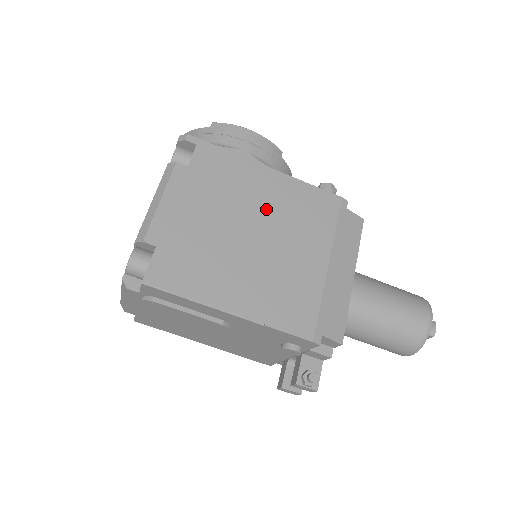
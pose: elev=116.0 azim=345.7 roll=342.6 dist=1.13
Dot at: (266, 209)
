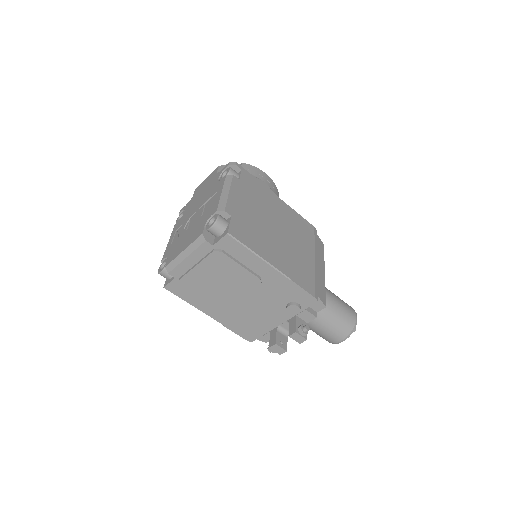
Dot at: (281, 218)
